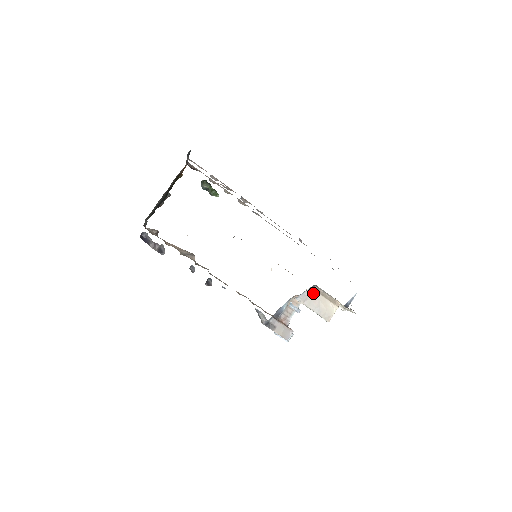
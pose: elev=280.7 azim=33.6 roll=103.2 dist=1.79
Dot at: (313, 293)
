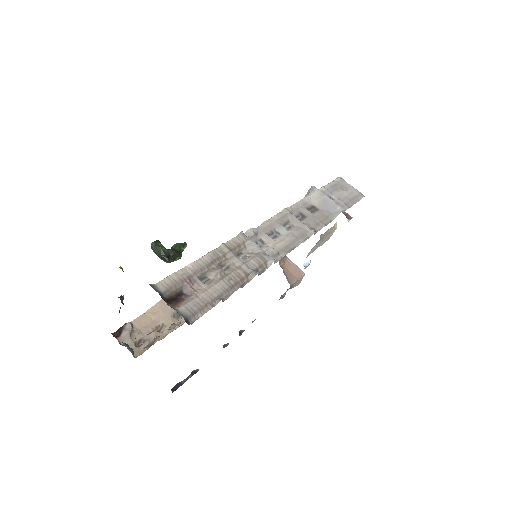
Dot at: (319, 242)
